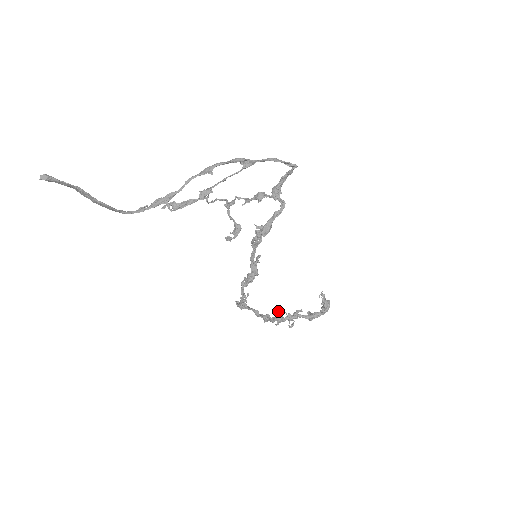
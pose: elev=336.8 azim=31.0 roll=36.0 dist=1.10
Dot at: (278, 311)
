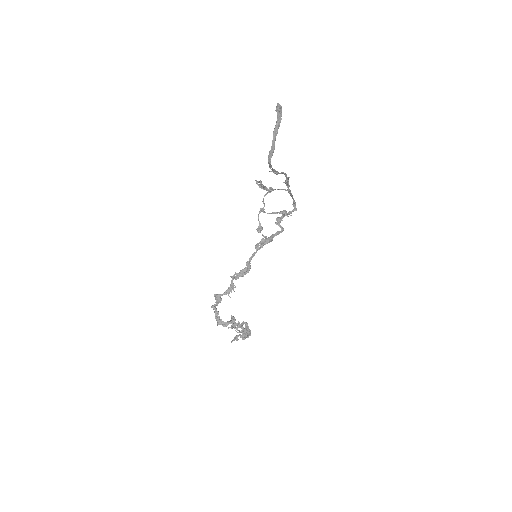
Dot at: (233, 316)
